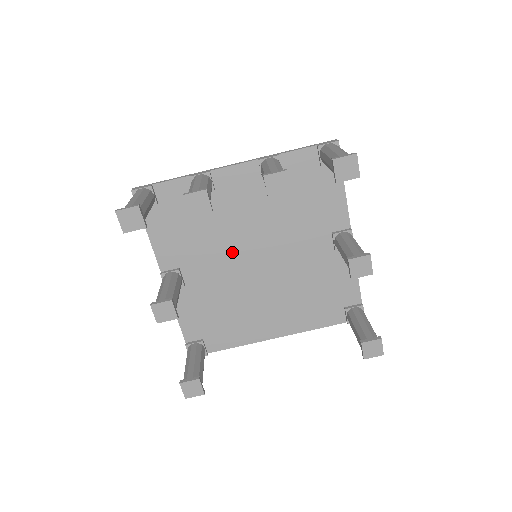
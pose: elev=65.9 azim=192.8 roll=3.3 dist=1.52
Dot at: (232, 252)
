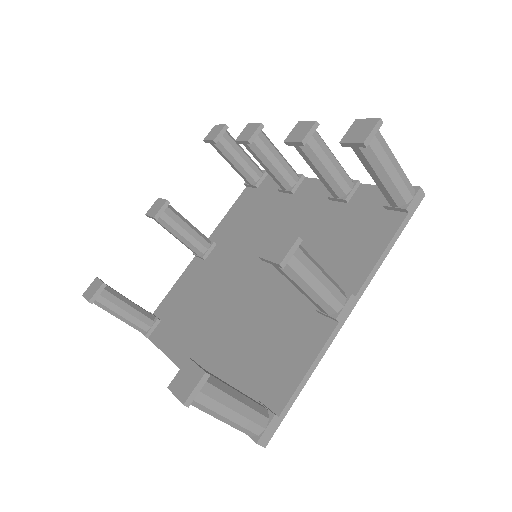
Dot at: (252, 253)
